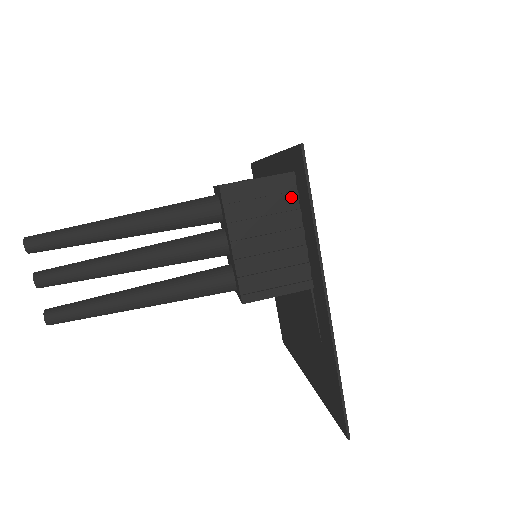
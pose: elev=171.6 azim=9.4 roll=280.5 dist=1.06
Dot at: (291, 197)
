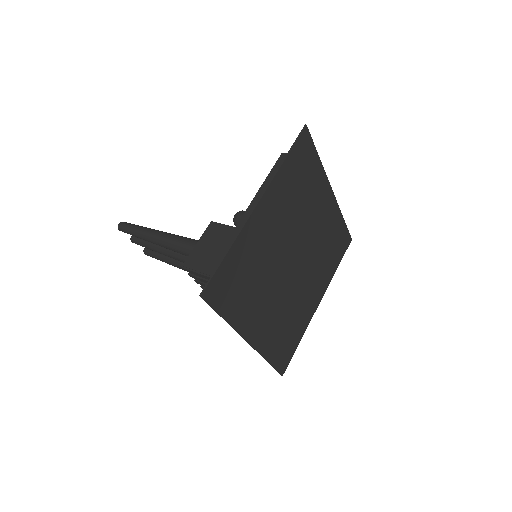
Dot at: occluded
